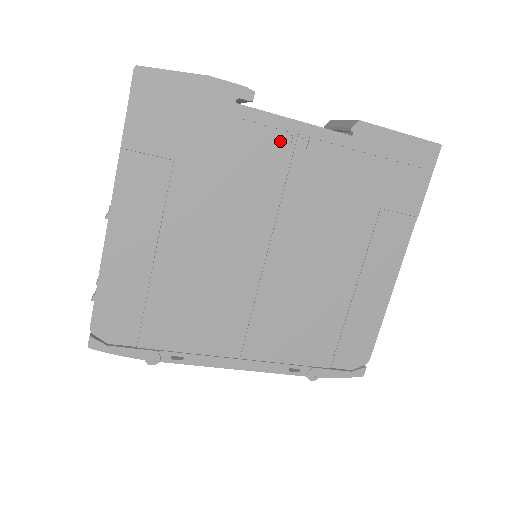
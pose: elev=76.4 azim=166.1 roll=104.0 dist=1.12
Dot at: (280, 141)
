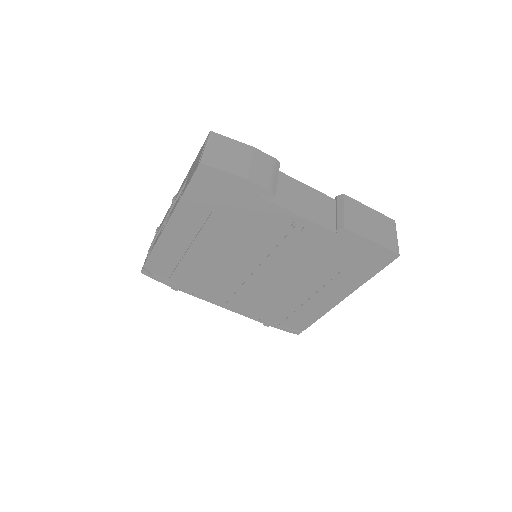
Dot at: (284, 222)
